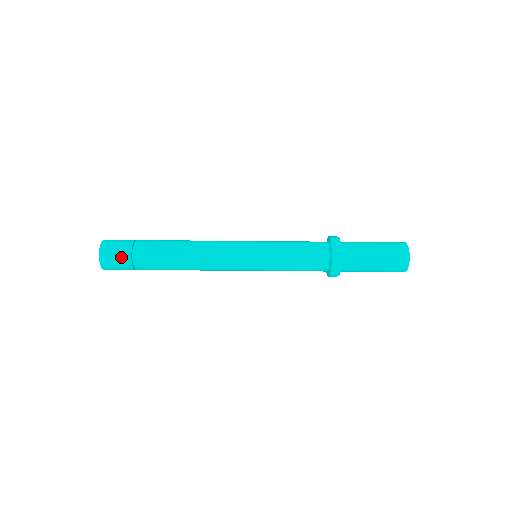
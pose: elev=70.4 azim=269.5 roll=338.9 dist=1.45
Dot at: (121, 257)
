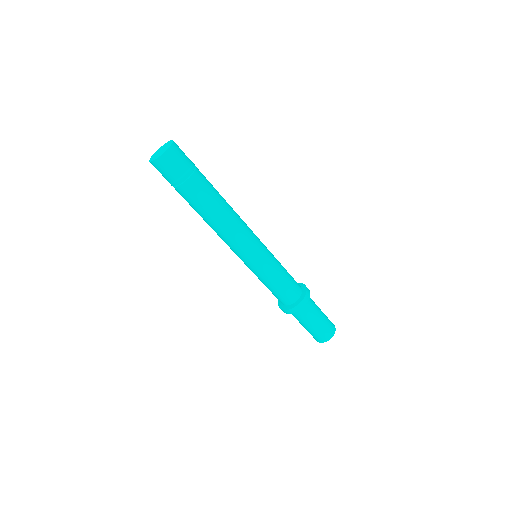
Dot at: (184, 165)
